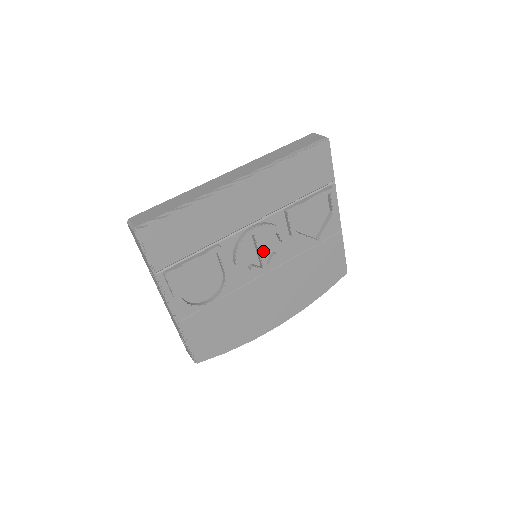
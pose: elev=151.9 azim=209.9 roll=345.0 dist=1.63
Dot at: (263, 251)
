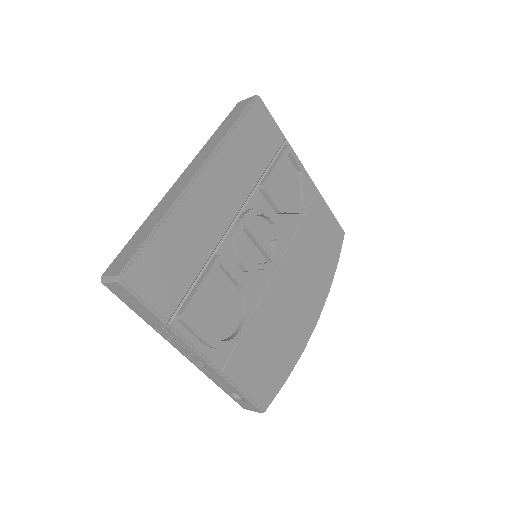
Dot at: (263, 242)
